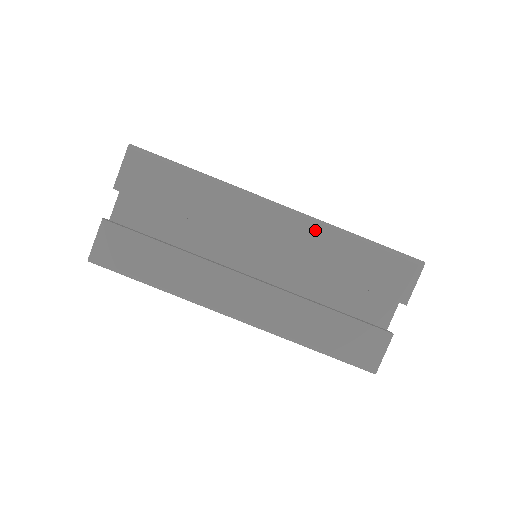
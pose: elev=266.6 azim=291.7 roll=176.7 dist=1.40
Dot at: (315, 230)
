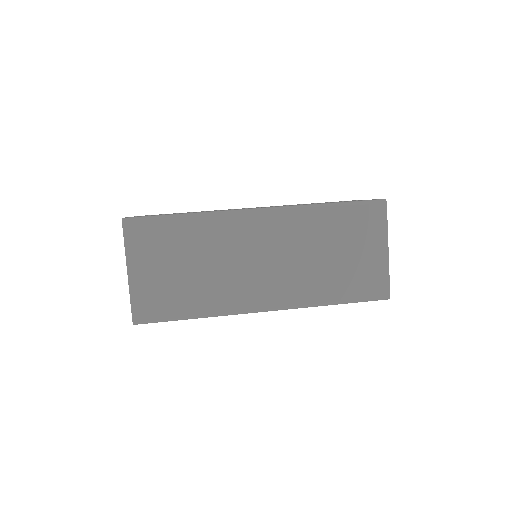
Dot at: occluded
